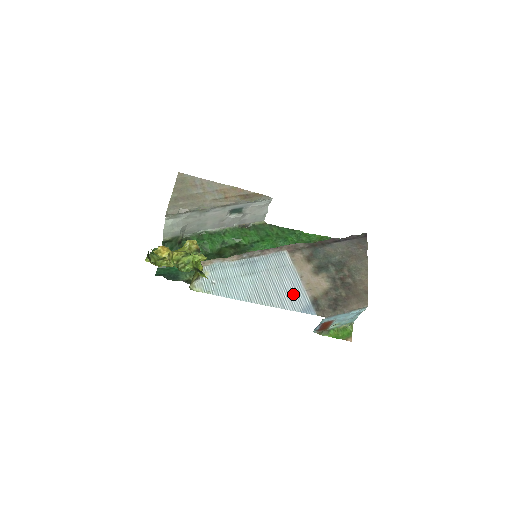
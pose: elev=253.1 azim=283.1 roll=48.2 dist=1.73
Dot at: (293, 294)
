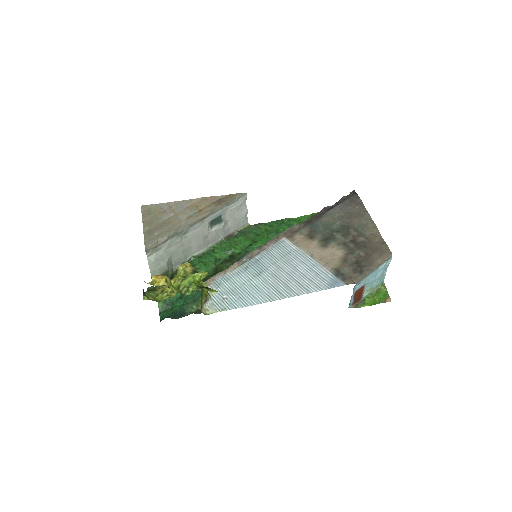
Dot at: (312, 275)
